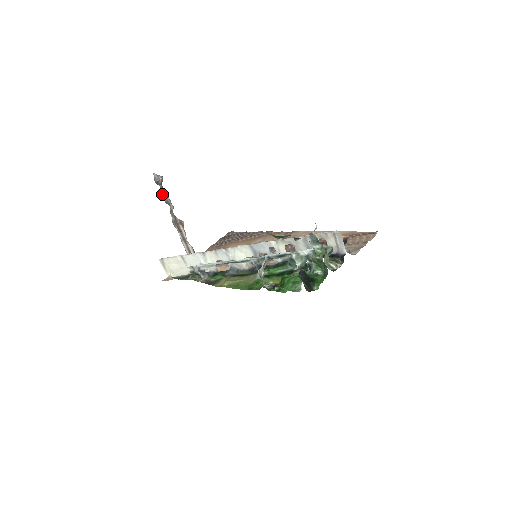
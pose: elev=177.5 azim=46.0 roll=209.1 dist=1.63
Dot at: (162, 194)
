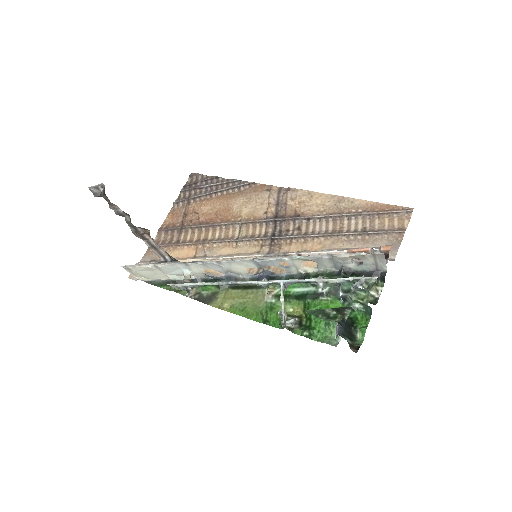
Dot at: (109, 206)
